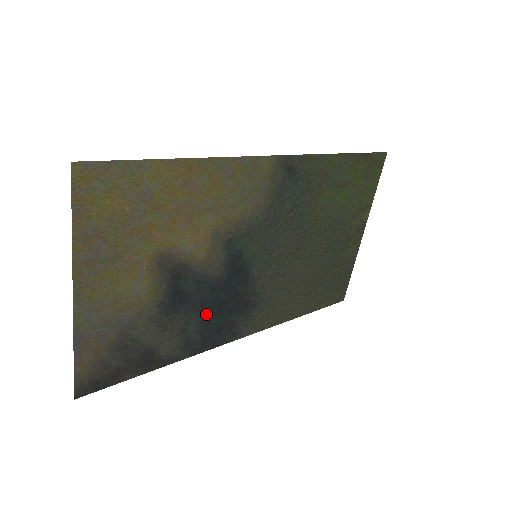
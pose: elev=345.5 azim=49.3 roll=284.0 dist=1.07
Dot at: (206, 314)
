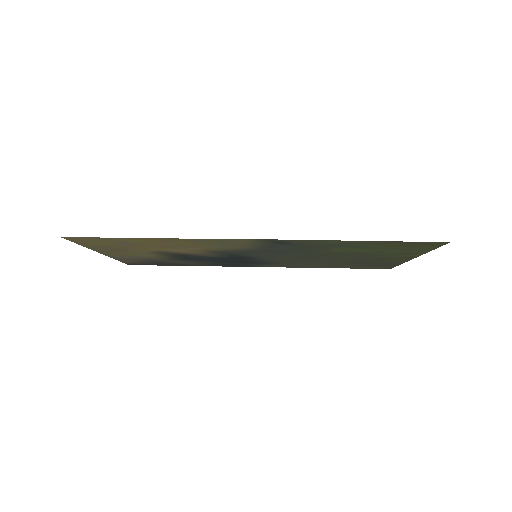
Dot at: (216, 261)
